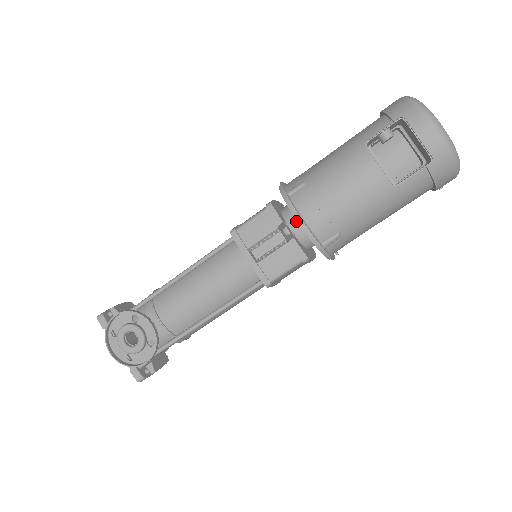
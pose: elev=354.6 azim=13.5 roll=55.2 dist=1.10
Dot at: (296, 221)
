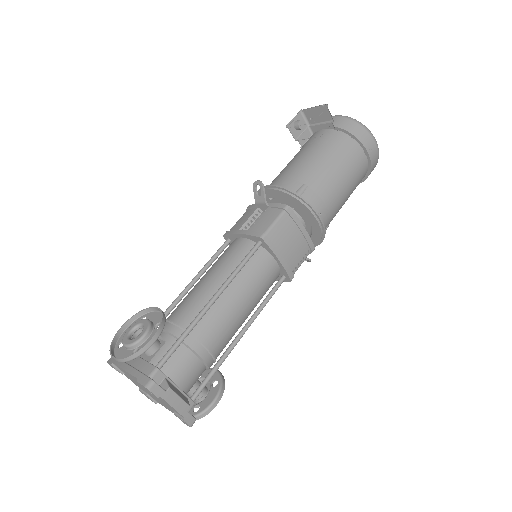
Dot at: occluded
